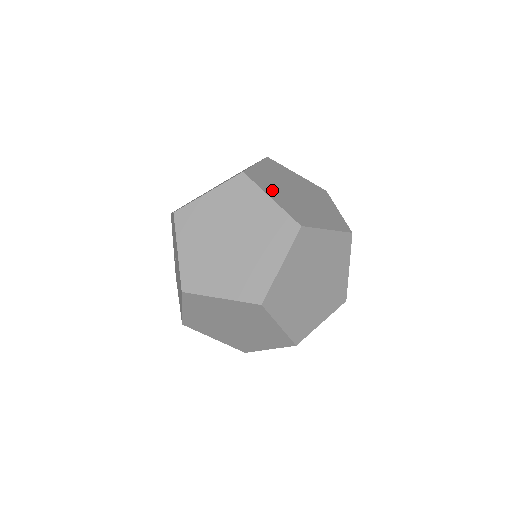
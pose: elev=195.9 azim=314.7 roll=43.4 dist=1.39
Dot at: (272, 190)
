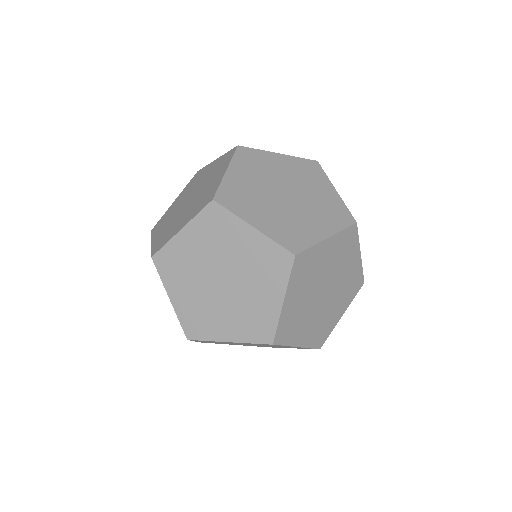
Dot at: (252, 210)
